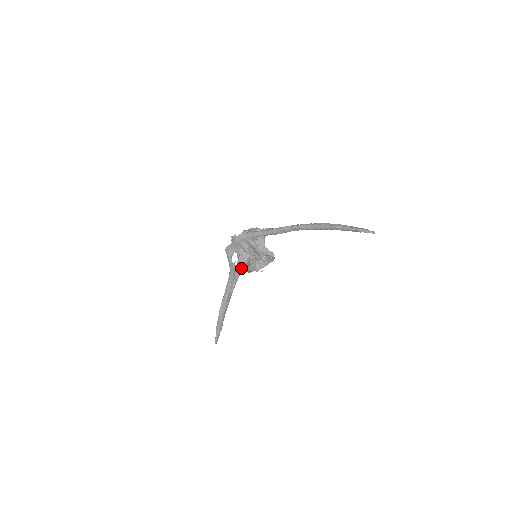
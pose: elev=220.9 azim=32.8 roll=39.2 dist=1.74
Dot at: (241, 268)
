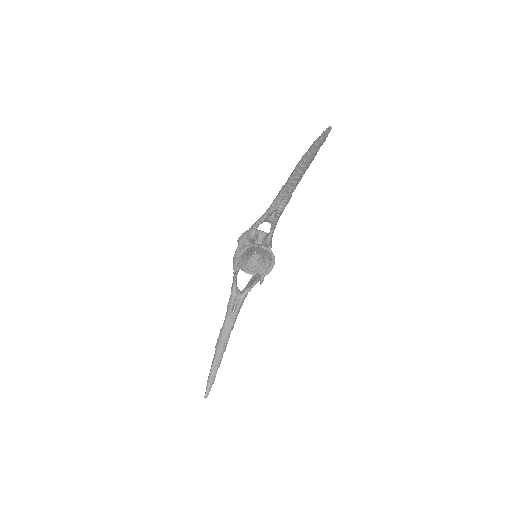
Dot at: occluded
